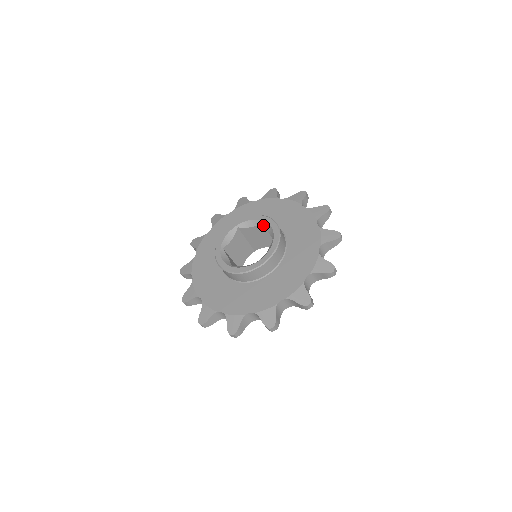
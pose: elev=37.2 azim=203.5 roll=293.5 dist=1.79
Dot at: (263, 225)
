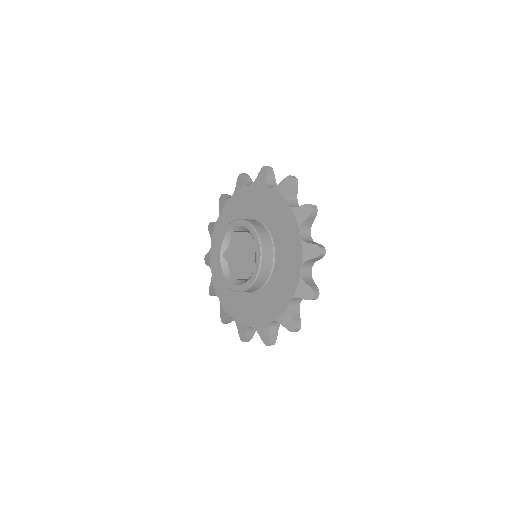
Dot at: occluded
